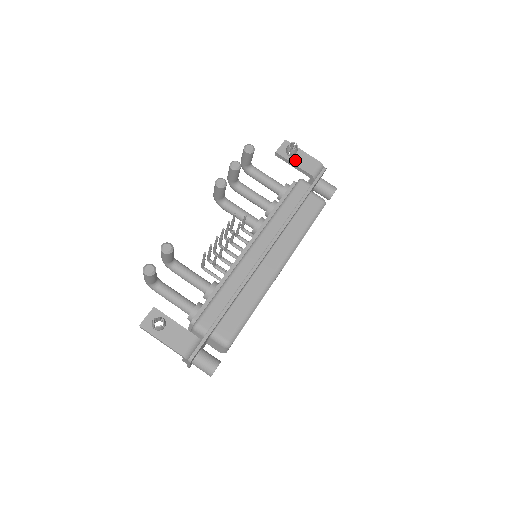
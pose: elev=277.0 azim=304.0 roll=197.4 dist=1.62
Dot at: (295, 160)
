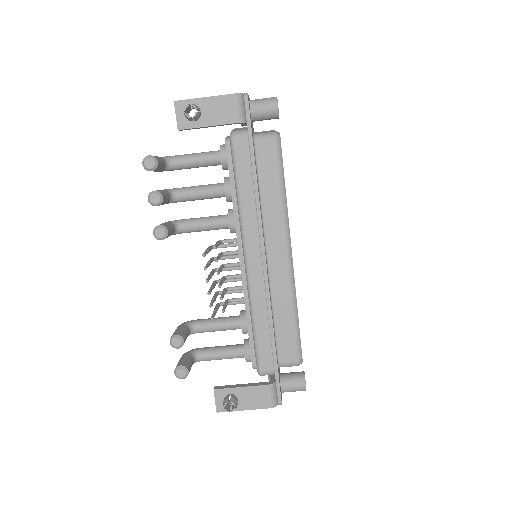
Dot at: (206, 120)
